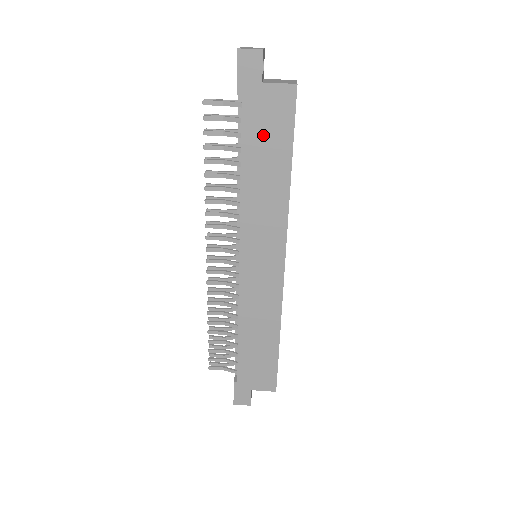
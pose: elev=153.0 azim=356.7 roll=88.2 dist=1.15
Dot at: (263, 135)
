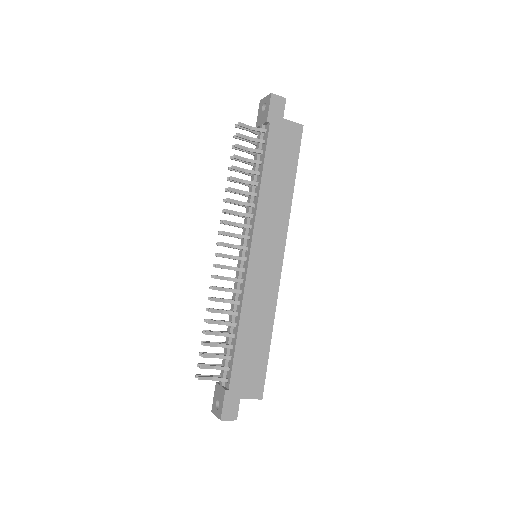
Dot at: (280, 153)
